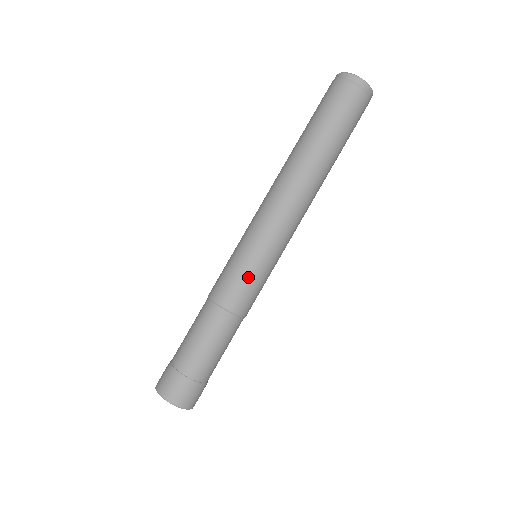
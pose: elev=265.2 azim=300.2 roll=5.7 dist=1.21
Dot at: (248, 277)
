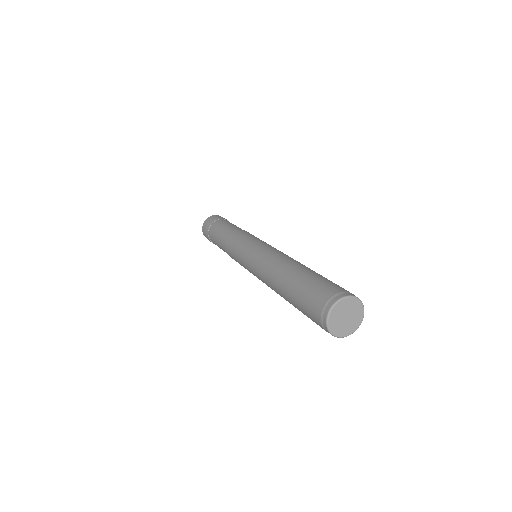
Dot at: occluded
